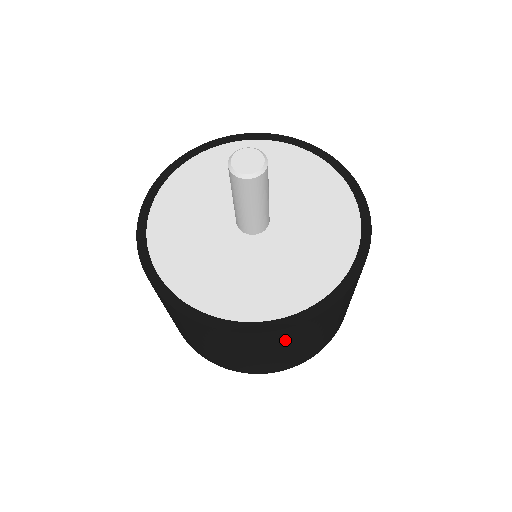
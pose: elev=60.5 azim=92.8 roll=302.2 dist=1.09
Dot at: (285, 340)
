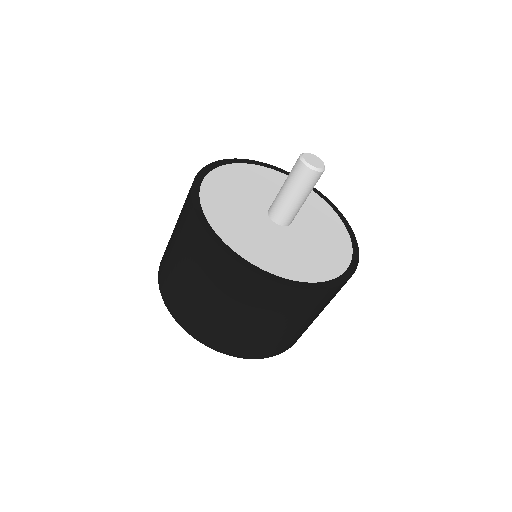
Dot at: (296, 307)
